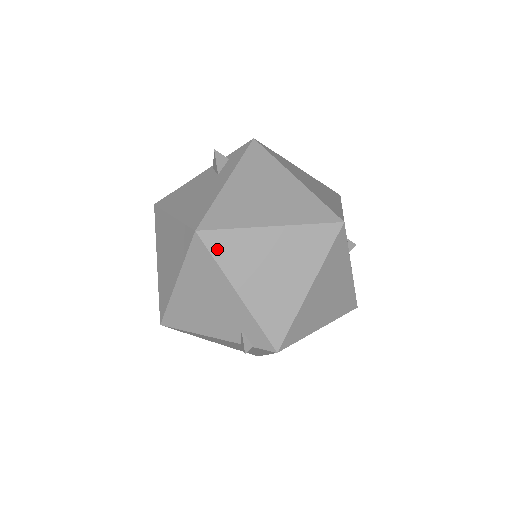
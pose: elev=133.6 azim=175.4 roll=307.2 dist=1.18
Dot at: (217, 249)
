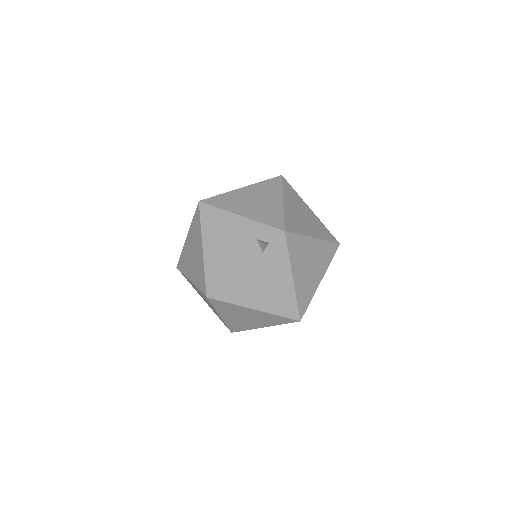
Dot at: (216, 203)
